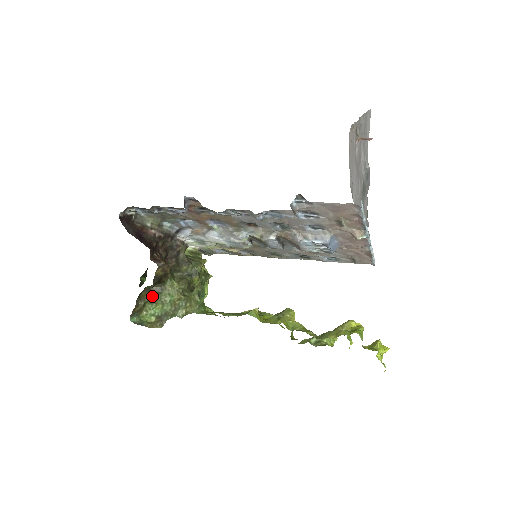
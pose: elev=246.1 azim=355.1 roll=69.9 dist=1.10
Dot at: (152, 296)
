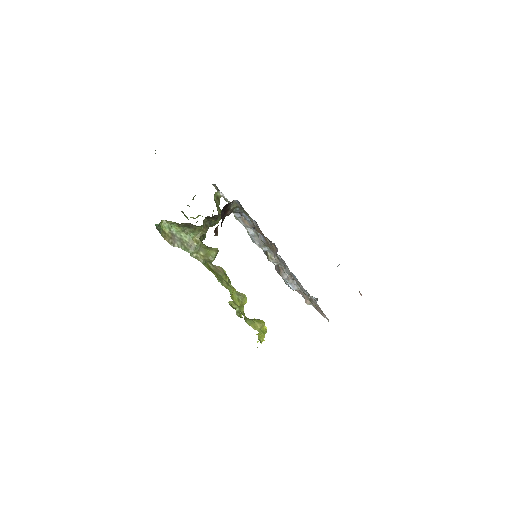
Dot at: (183, 225)
